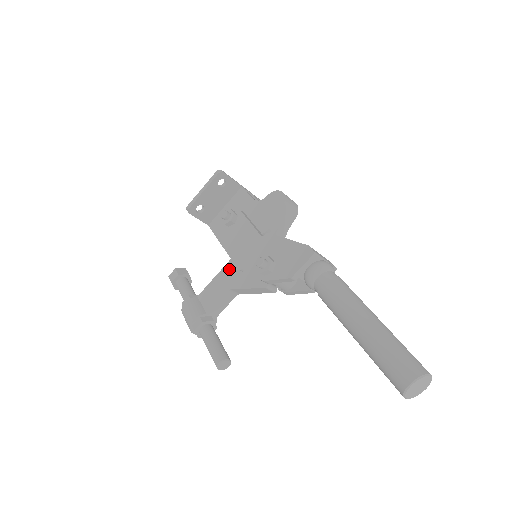
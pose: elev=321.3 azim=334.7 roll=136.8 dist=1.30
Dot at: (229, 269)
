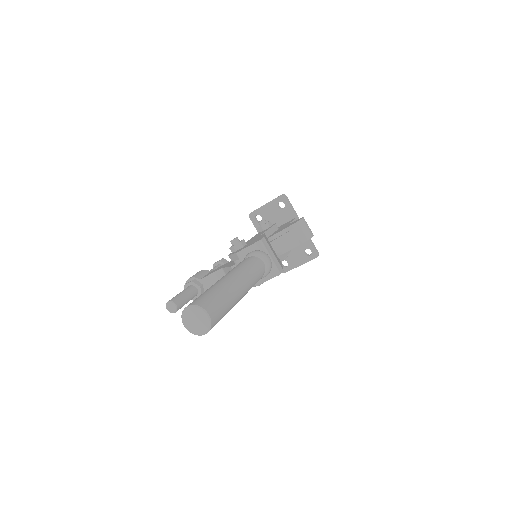
Dot at: occluded
